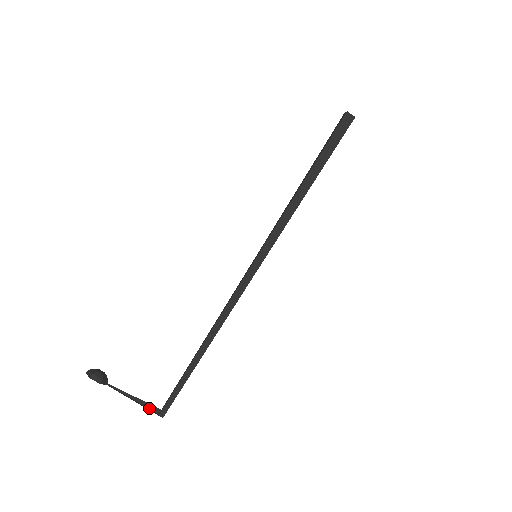
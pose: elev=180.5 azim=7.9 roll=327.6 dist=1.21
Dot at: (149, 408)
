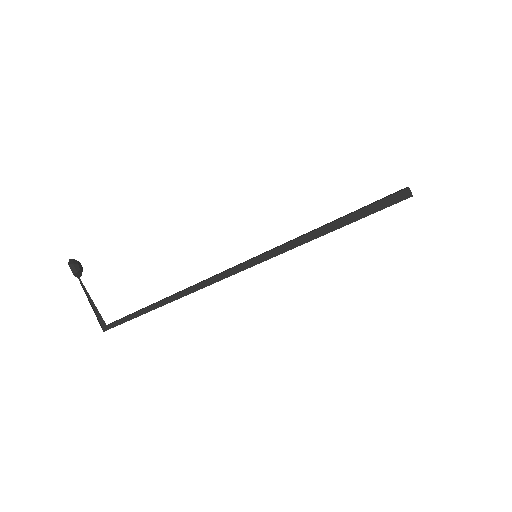
Dot at: (98, 317)
